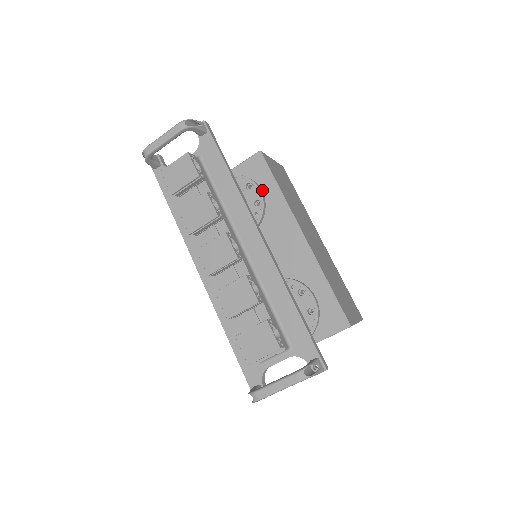
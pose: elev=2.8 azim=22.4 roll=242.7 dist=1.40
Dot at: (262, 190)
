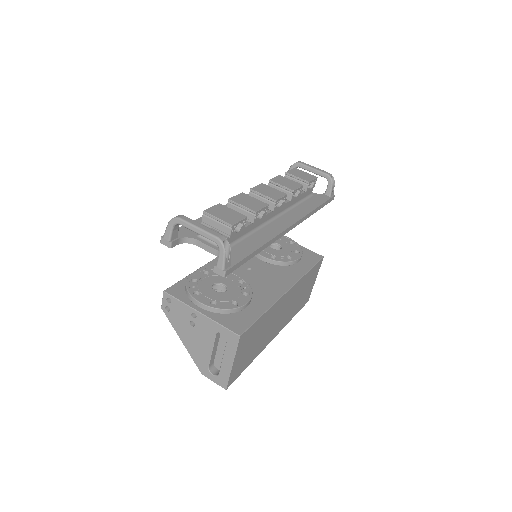
Dot at: (299, 262)
